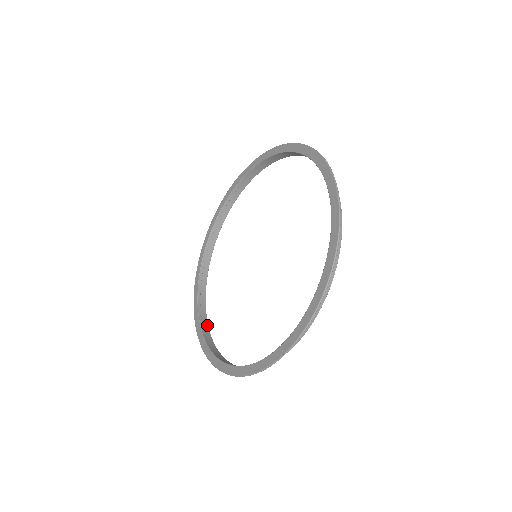
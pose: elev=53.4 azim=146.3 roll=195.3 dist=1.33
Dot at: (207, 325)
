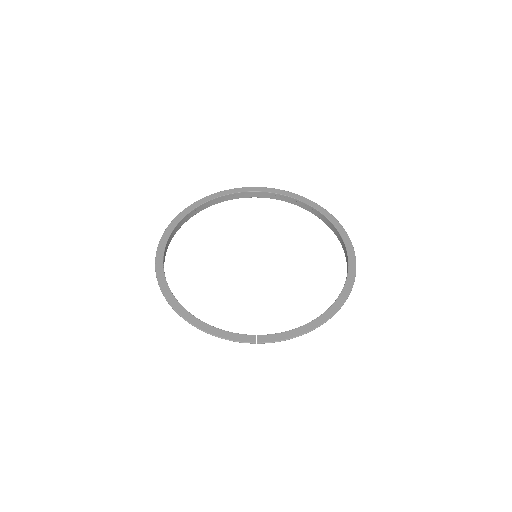
Dot at: (164, 261)
